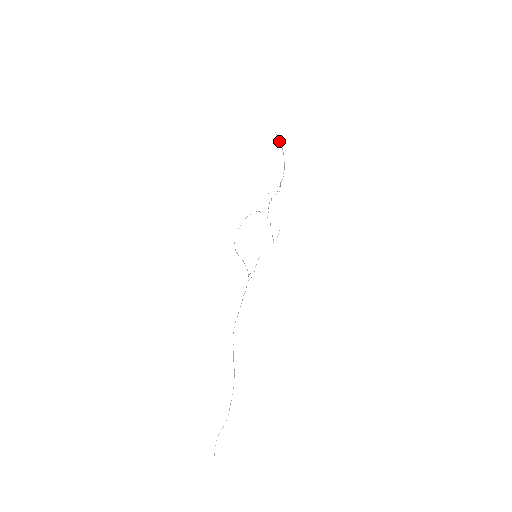
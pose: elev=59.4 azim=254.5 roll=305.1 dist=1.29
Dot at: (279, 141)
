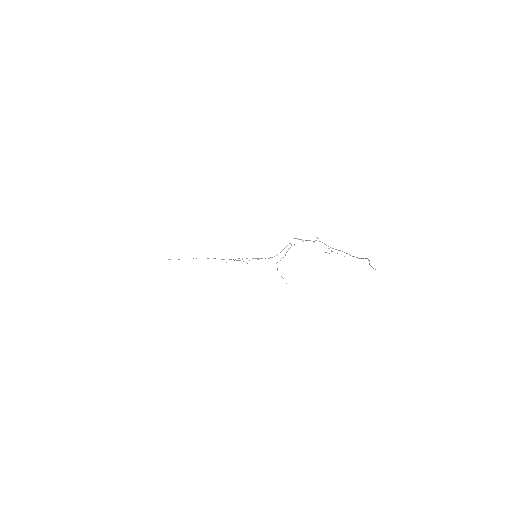
Dot at: (368, 259)
